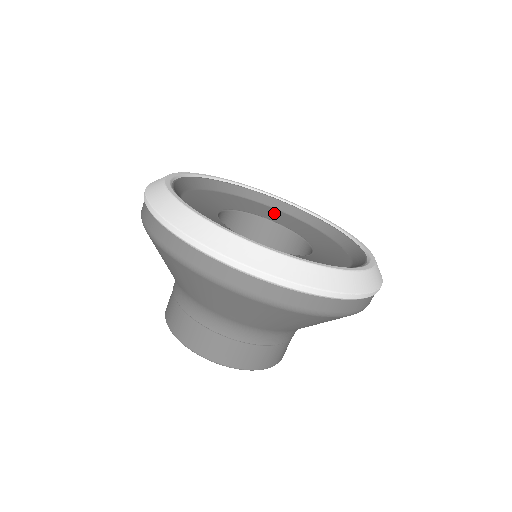
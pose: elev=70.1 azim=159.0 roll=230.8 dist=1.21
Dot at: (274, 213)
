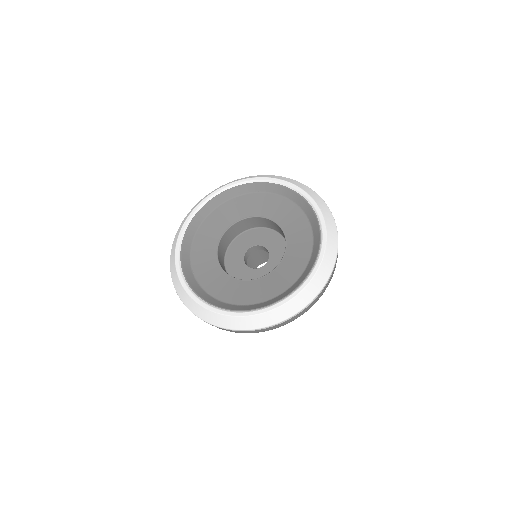
Dot at: (250, 202)
